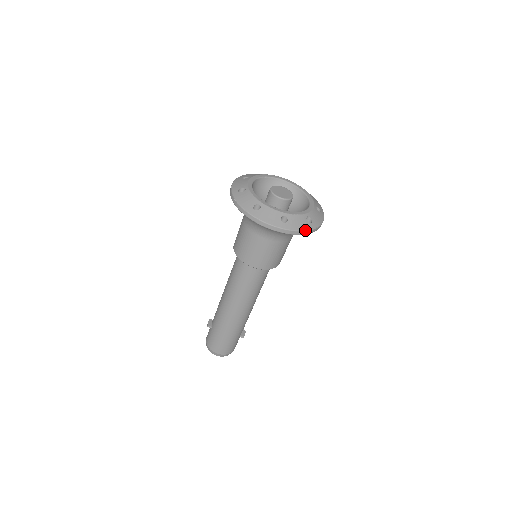
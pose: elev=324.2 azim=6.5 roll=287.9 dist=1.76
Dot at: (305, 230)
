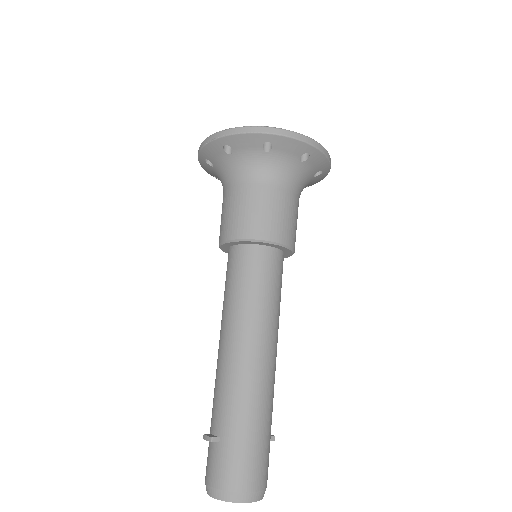
Dot at: occluded
